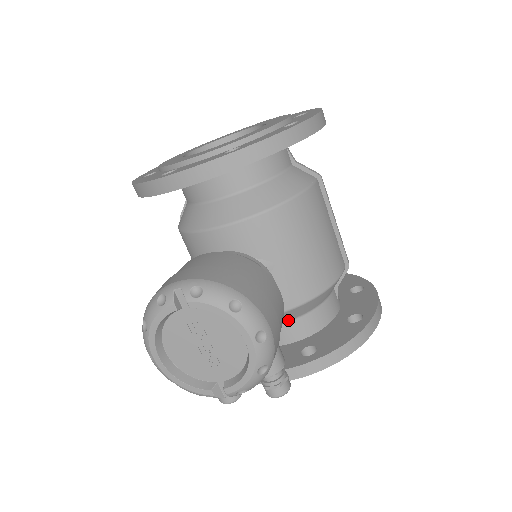
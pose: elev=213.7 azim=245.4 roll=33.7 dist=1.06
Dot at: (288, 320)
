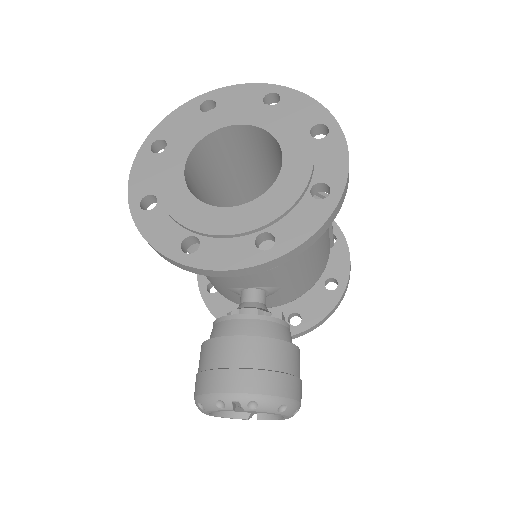
Dot at: occluded
